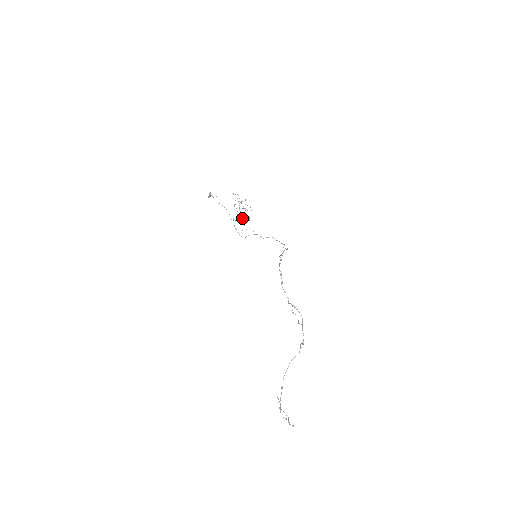
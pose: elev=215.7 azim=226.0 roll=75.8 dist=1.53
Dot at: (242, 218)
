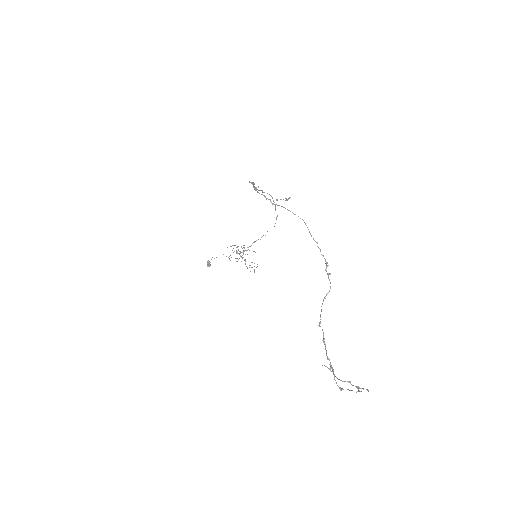
Dot at: (245, 260)
